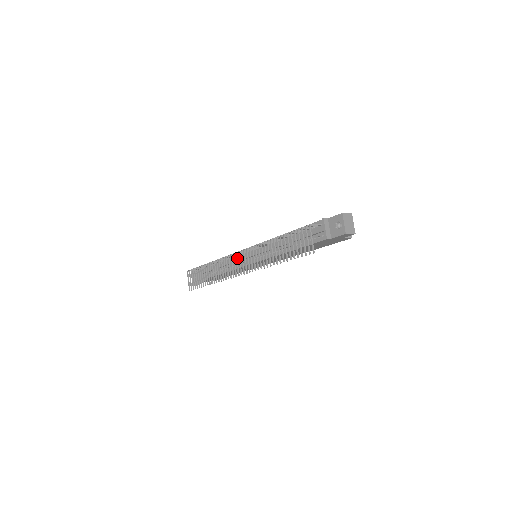
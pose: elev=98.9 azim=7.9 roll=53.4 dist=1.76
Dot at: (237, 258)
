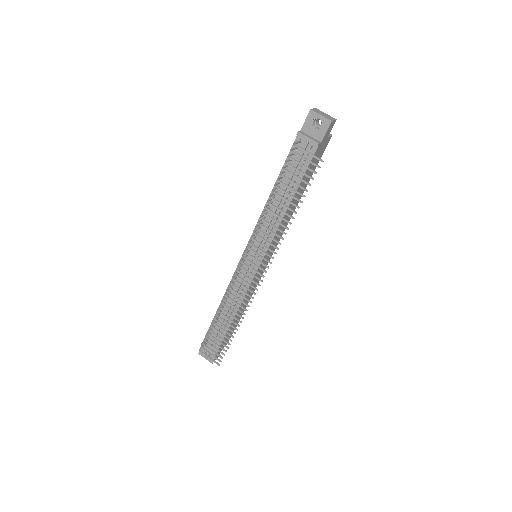
Dot at: (241, 276)
